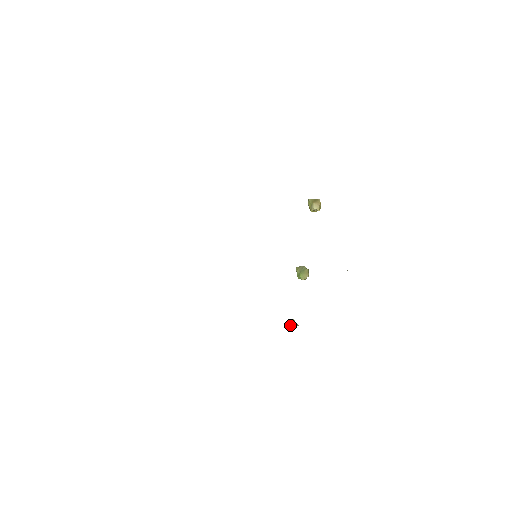
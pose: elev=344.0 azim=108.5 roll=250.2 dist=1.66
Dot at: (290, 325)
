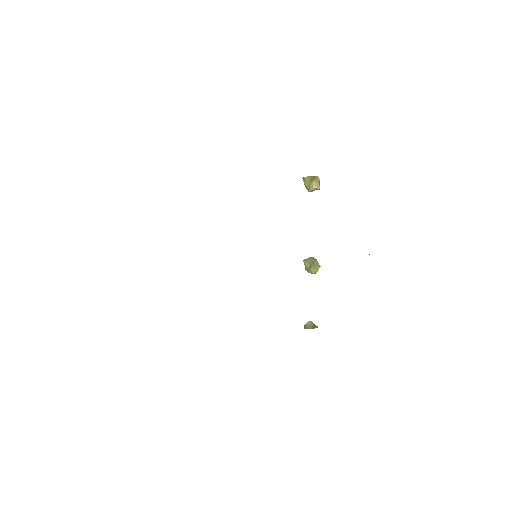
Dot at: occluded
